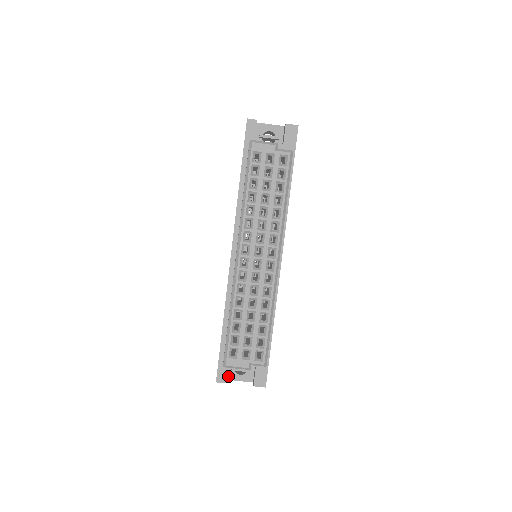
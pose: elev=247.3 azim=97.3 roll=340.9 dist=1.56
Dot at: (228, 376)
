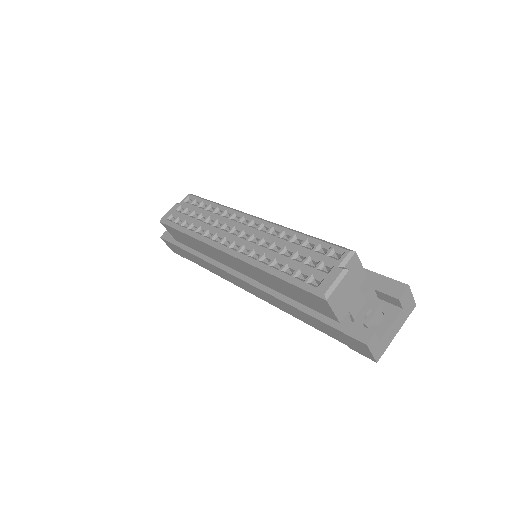
Dot at: occluded
